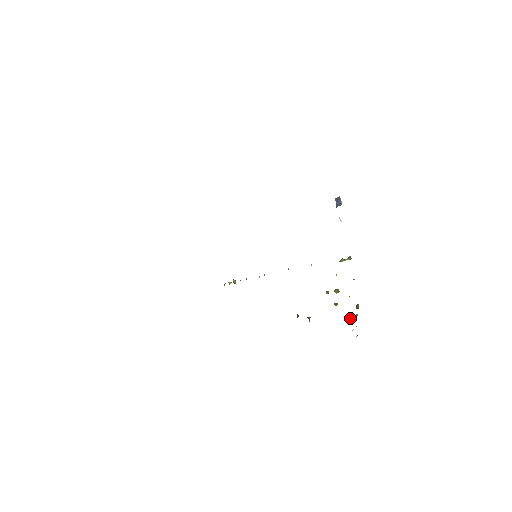
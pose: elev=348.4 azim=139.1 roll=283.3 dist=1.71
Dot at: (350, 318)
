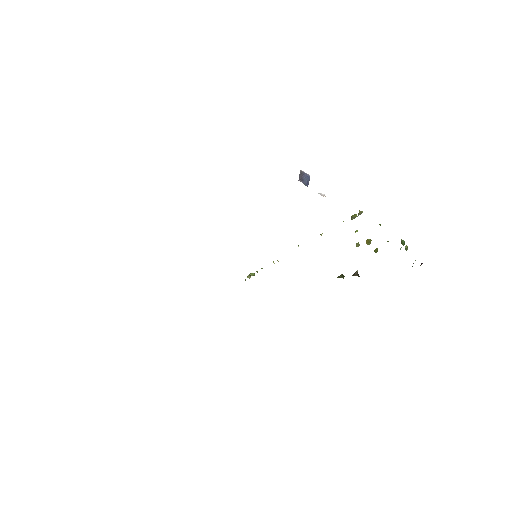
Dot at: occluded
